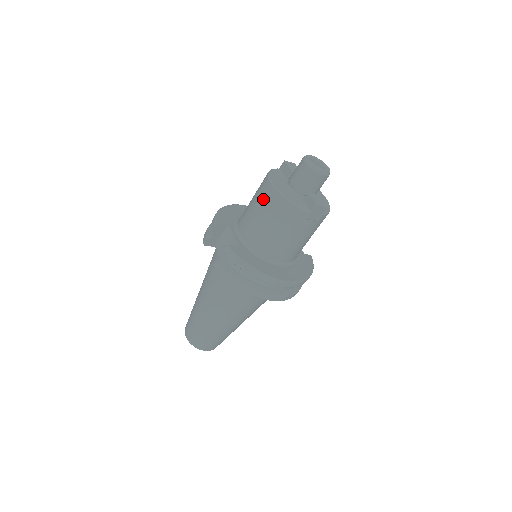
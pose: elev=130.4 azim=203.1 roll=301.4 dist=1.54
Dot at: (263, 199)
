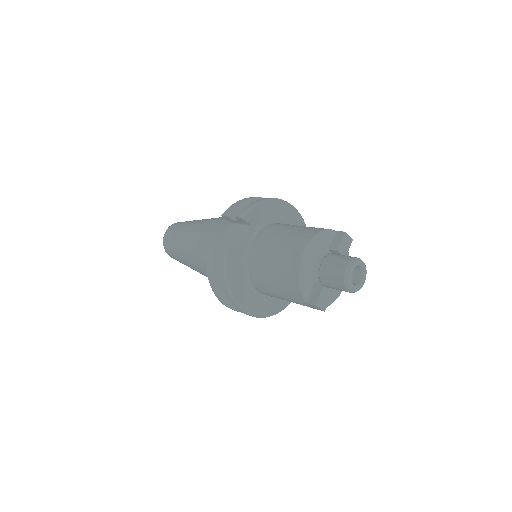
Dot at: (288, 251)
